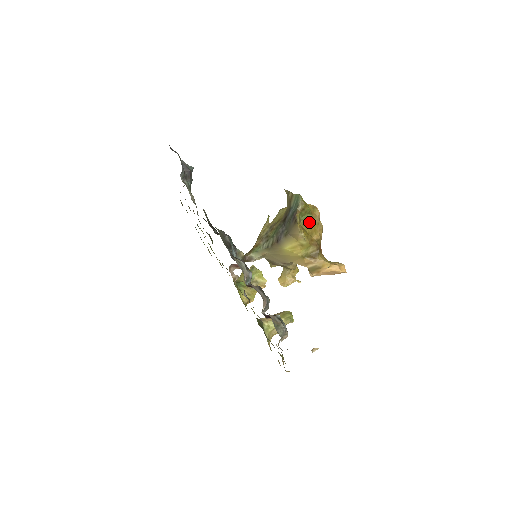
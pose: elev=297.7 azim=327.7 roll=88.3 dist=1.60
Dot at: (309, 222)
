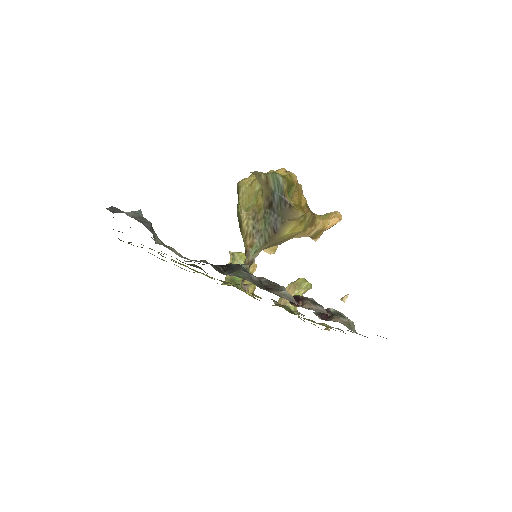
Dot at: (294, 193)
